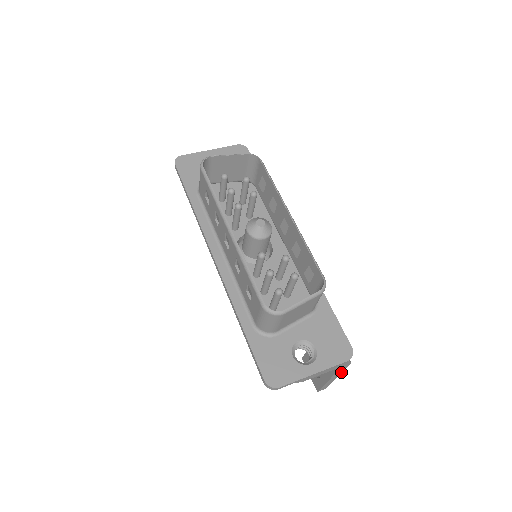
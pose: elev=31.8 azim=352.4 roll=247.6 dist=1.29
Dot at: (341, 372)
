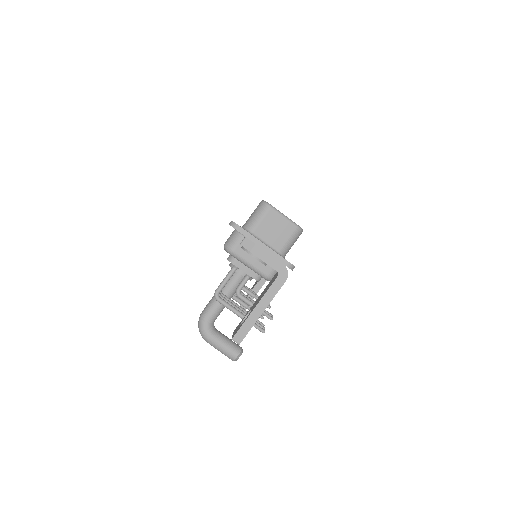
Dot at: (271, 300)
